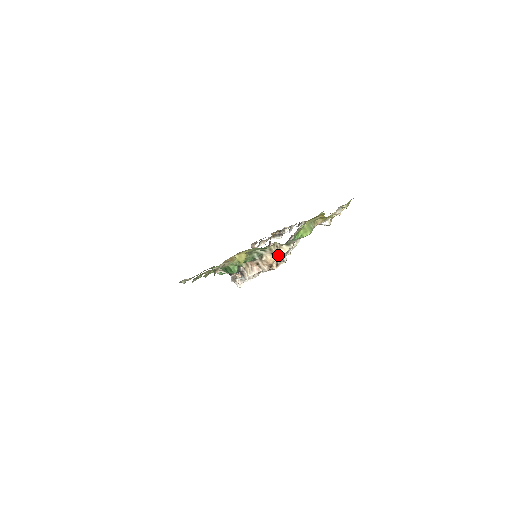
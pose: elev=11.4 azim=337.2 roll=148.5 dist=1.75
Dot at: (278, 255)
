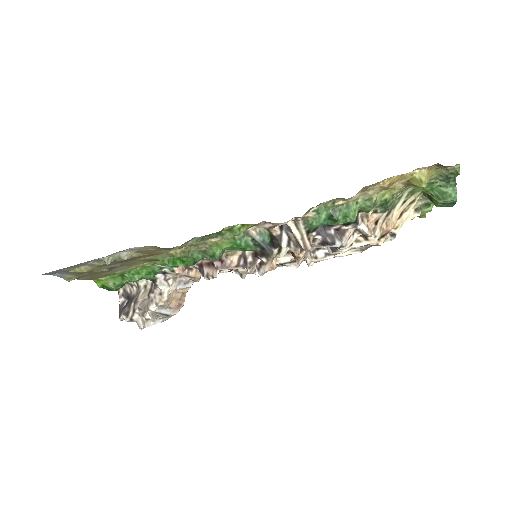
Dot at: occluded
